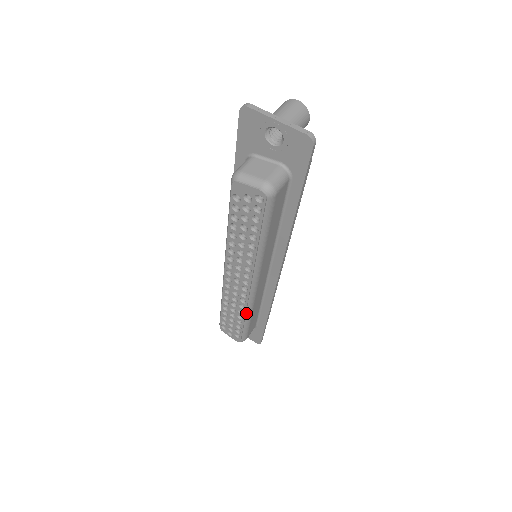
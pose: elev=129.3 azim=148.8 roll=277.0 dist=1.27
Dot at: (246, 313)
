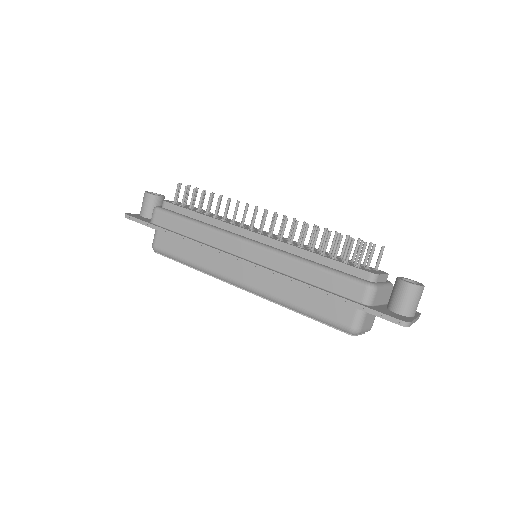
Dot at: occluded
